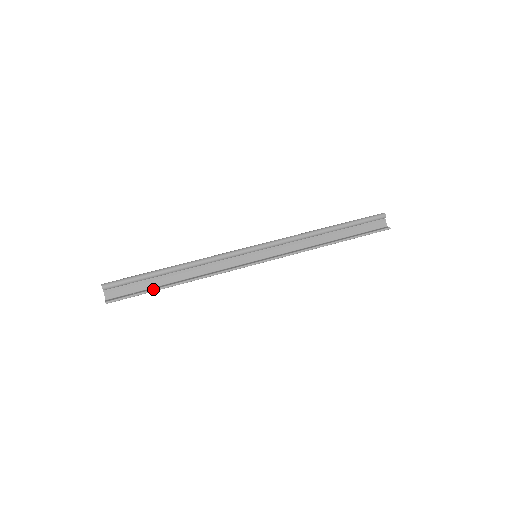
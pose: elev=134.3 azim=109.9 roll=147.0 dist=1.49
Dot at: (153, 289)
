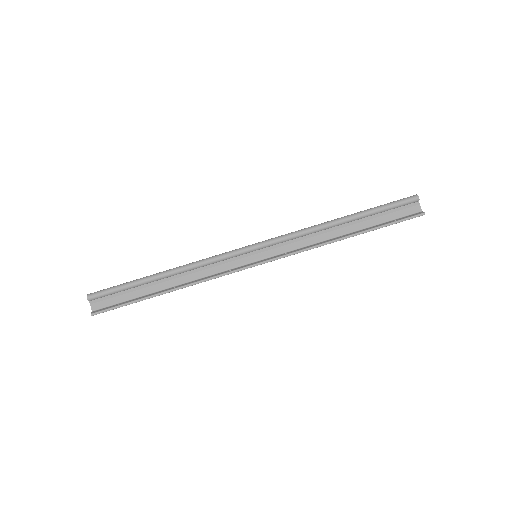
Dot at: (140, 299)
